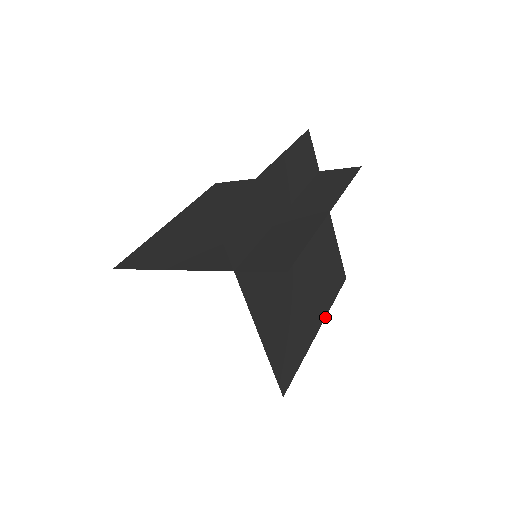
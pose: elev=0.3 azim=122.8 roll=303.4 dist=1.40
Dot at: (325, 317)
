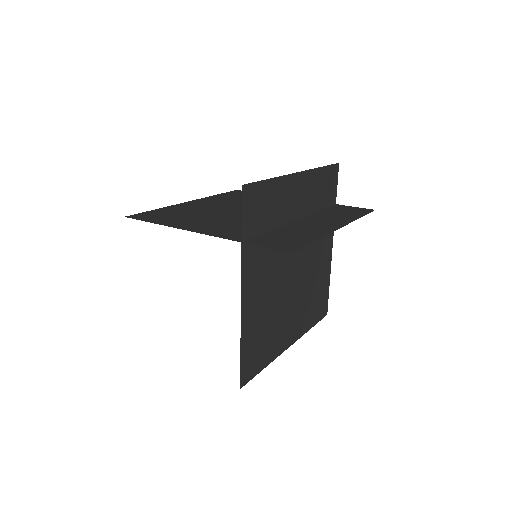
Dot at: (299, 338)
